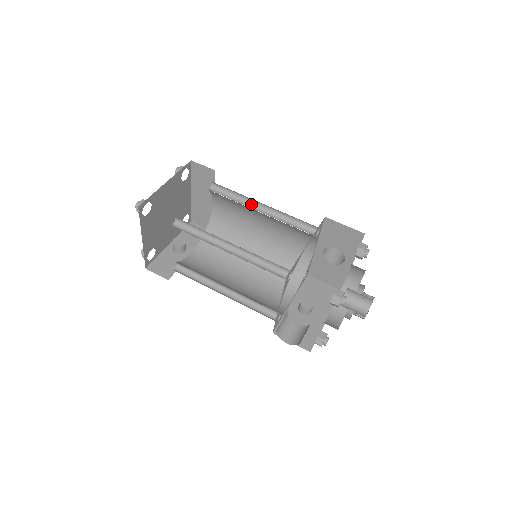
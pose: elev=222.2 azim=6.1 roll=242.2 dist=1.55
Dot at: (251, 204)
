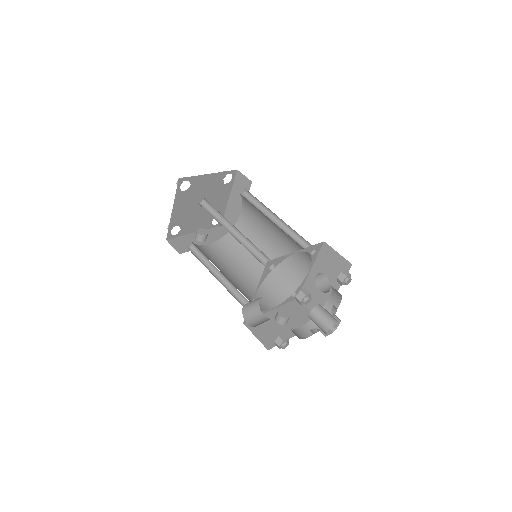
Dot at: (269, 215)
